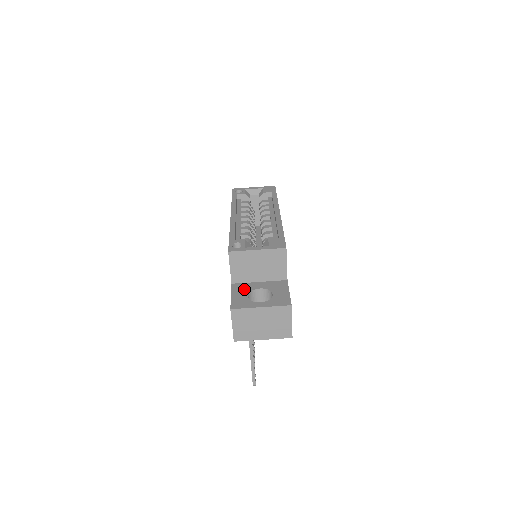
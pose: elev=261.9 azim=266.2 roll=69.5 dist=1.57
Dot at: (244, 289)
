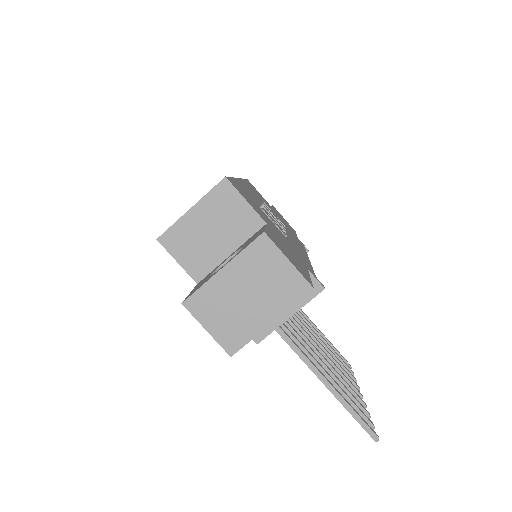
Dot at: (209, 274)
